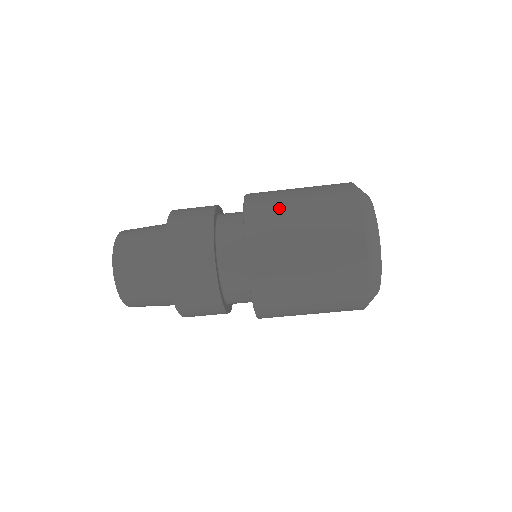
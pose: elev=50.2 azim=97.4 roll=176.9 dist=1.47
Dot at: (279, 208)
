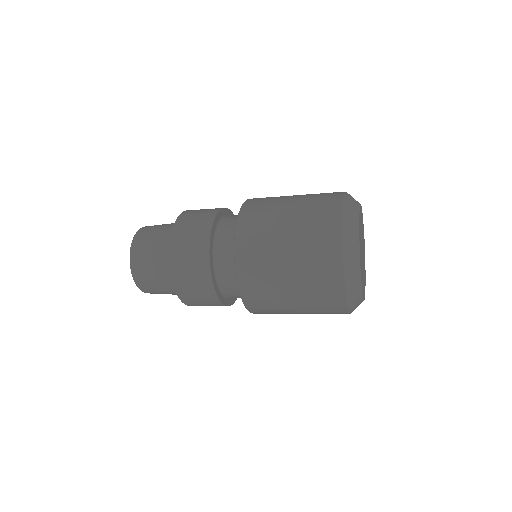
Dot at: (266, 241)
